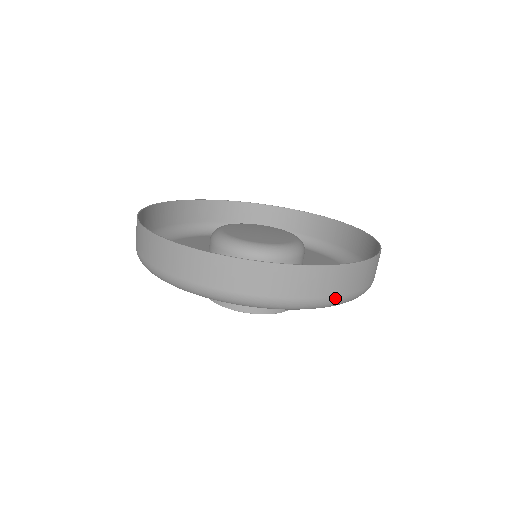
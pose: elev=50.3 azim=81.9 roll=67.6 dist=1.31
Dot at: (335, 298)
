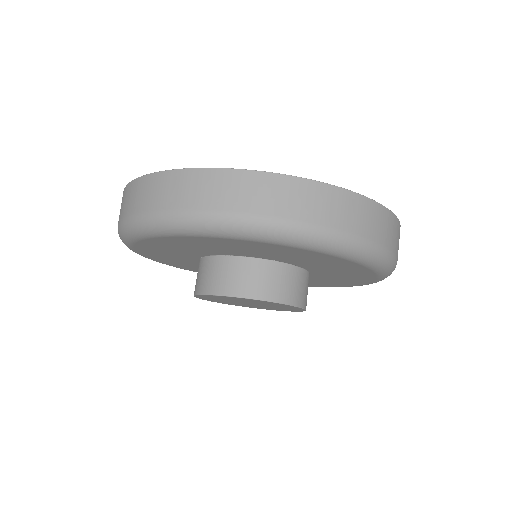
Dot at: (387, 250)
